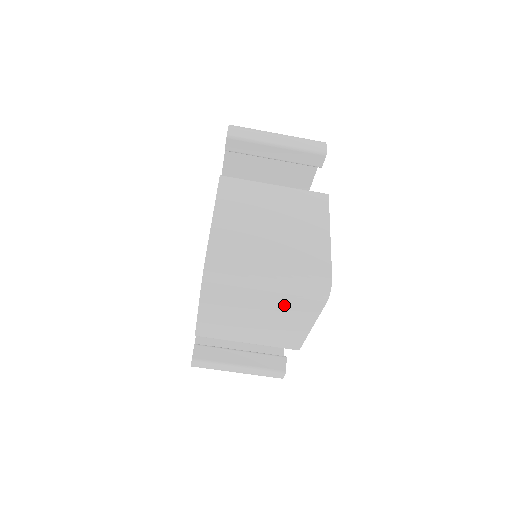
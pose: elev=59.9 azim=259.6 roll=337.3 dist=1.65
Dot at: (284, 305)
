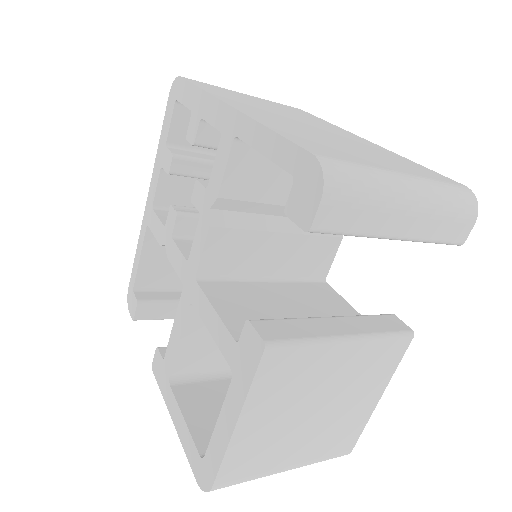
Dot at: occluded
